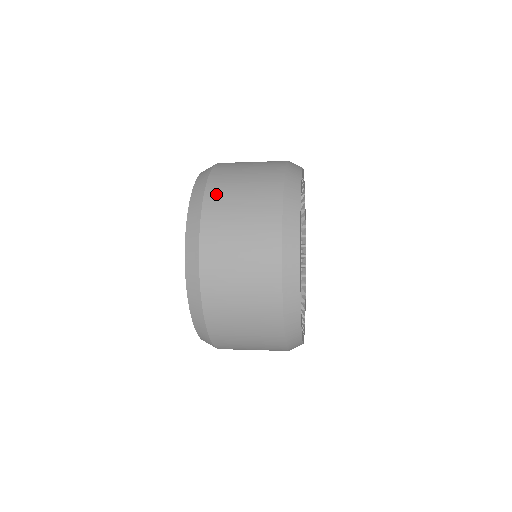
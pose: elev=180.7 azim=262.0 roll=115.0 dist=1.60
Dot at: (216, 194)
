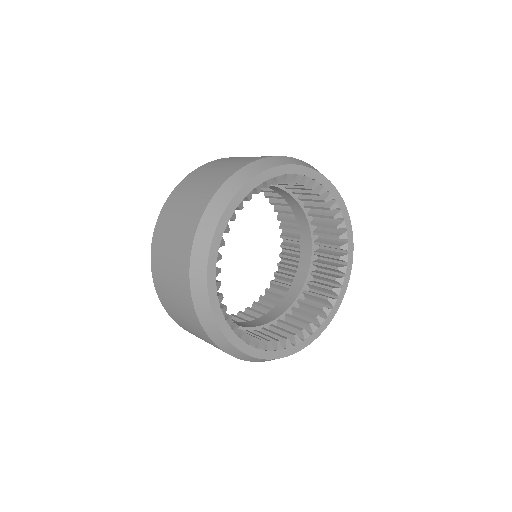
Dot at: (222, 160)
